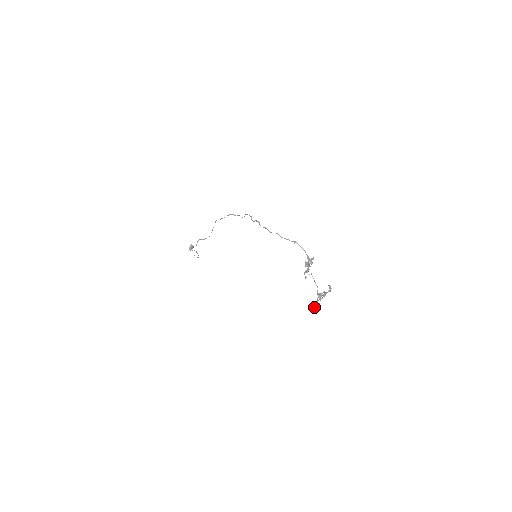
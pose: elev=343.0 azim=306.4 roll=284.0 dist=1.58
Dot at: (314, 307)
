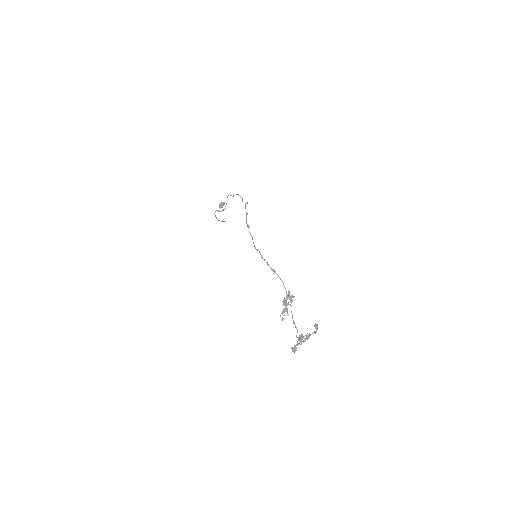
Dot at: (293, 350)
